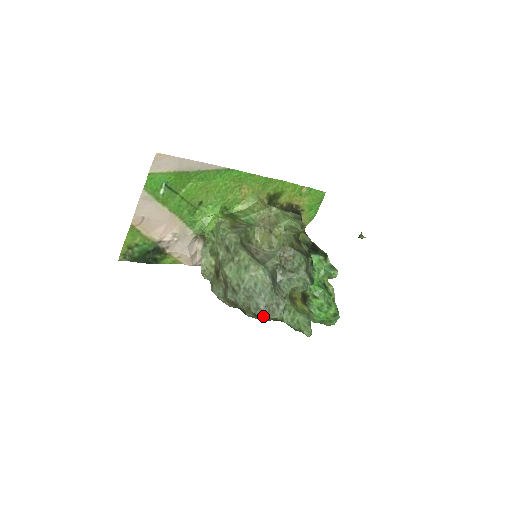
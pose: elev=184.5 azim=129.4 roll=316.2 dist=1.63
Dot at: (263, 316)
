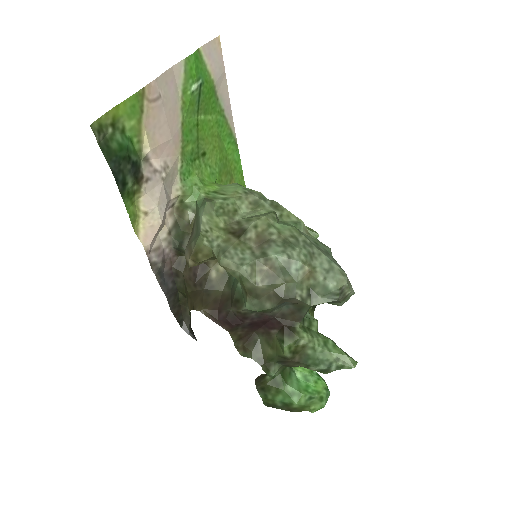
Dot at: (340, 281)
